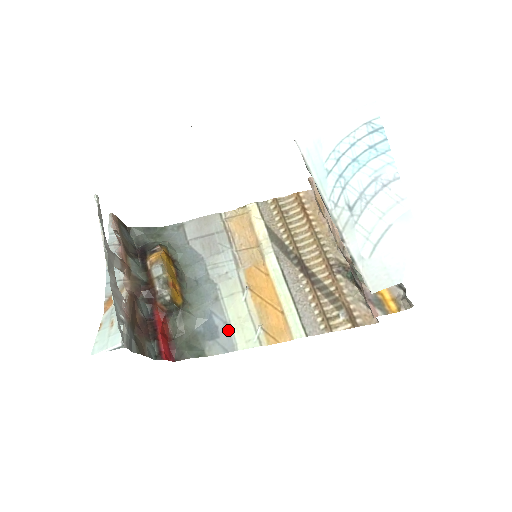
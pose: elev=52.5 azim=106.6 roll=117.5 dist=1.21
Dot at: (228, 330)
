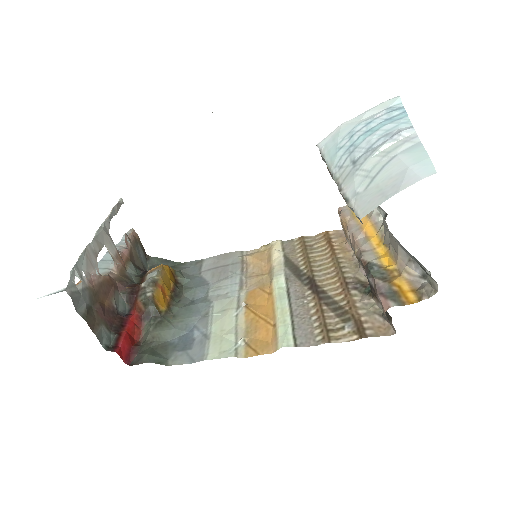
Dot at: (204, 341)
